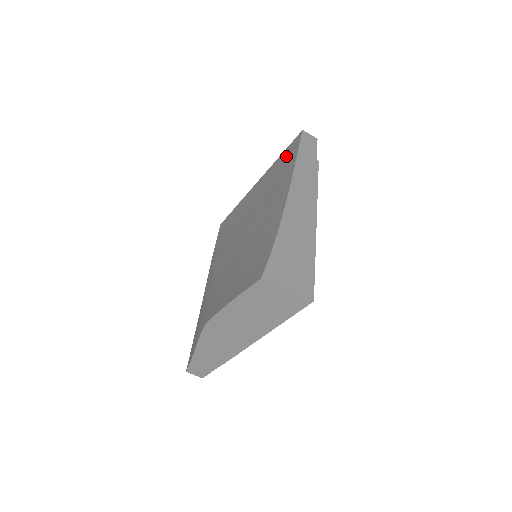
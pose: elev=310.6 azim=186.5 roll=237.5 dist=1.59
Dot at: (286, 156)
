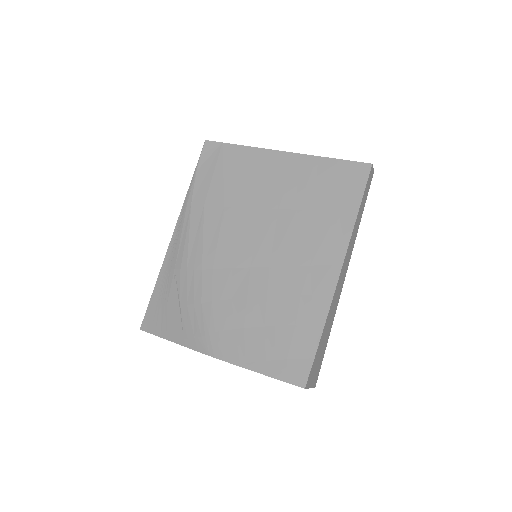
Dot at: (341, 180)
